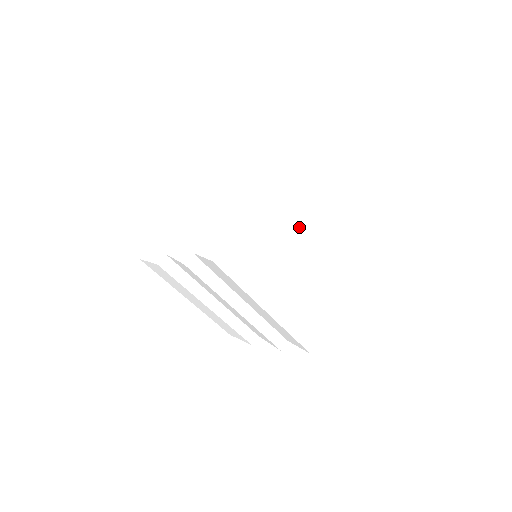
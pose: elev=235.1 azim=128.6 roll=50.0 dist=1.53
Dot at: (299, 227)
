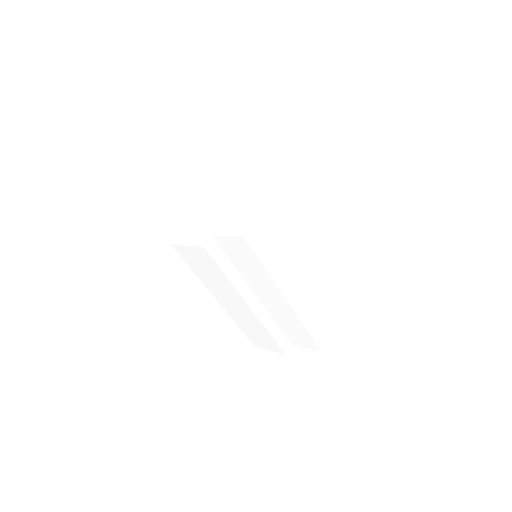
Dot at: (313, 215)
